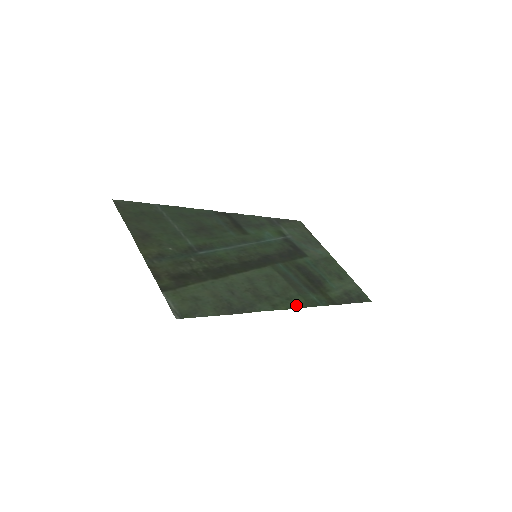
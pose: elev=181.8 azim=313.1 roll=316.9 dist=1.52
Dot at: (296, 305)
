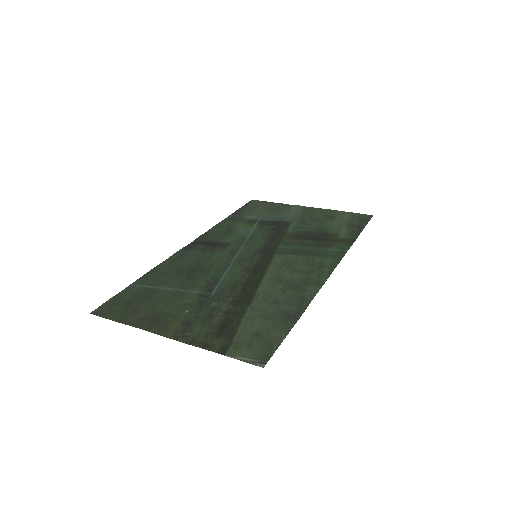
Dot at: (331, 268)
